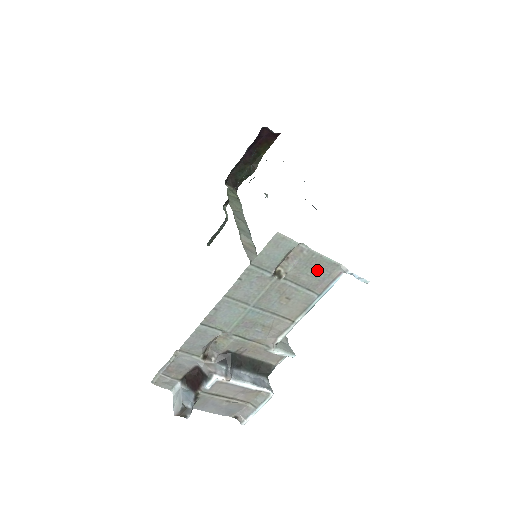
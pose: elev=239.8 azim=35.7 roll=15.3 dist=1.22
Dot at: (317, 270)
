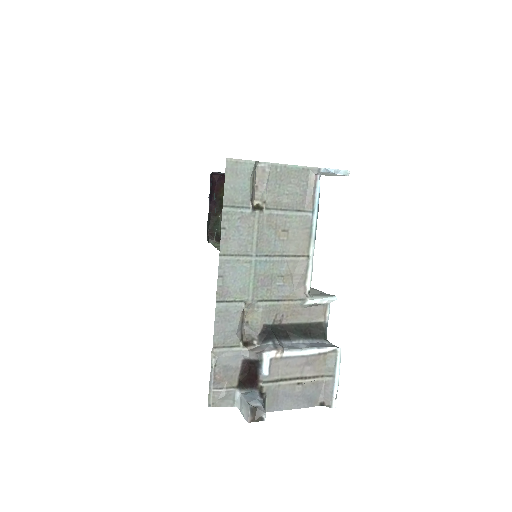
Dot at: (292, 185)
